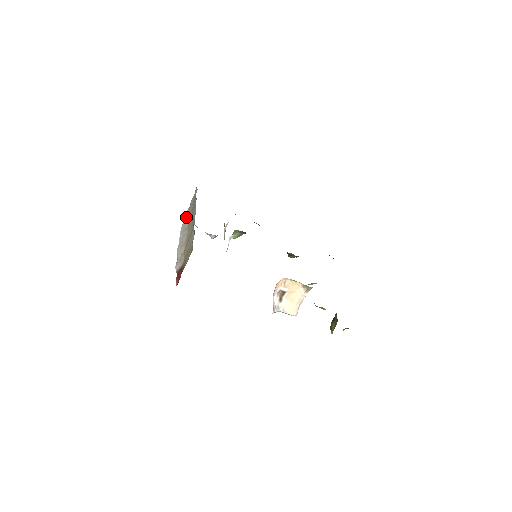
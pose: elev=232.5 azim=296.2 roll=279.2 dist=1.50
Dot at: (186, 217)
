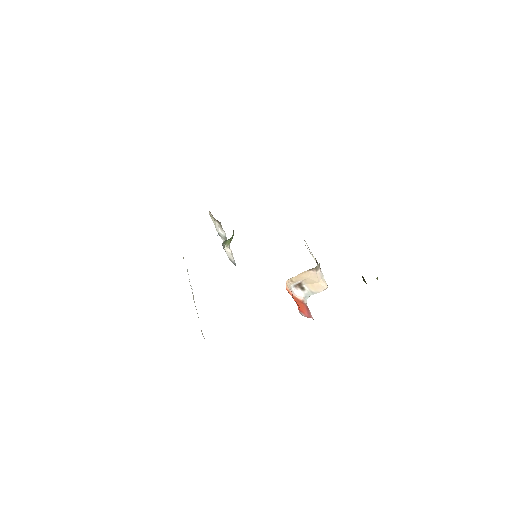
Dot at: occluded
